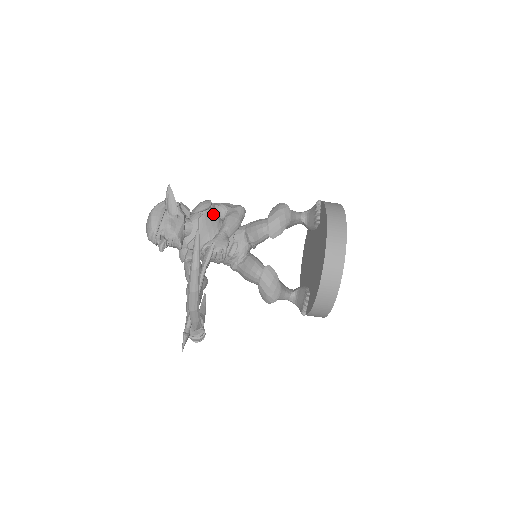
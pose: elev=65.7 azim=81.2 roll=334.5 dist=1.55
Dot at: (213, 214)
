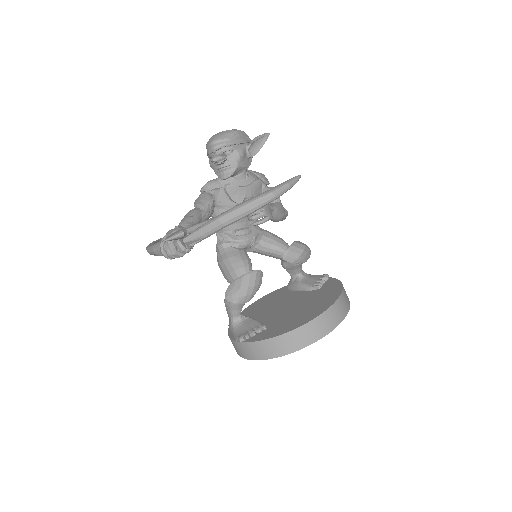
Dot at: (263, 191)
